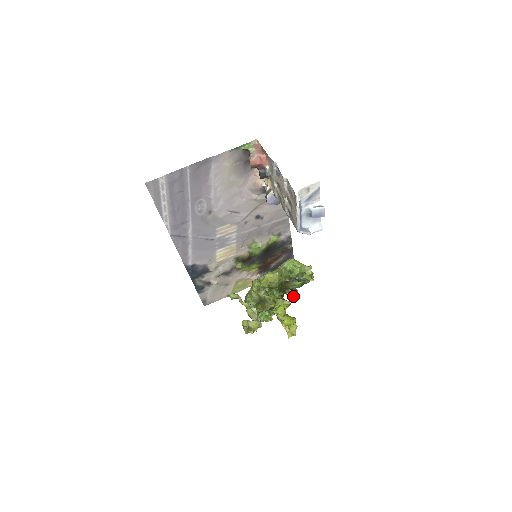
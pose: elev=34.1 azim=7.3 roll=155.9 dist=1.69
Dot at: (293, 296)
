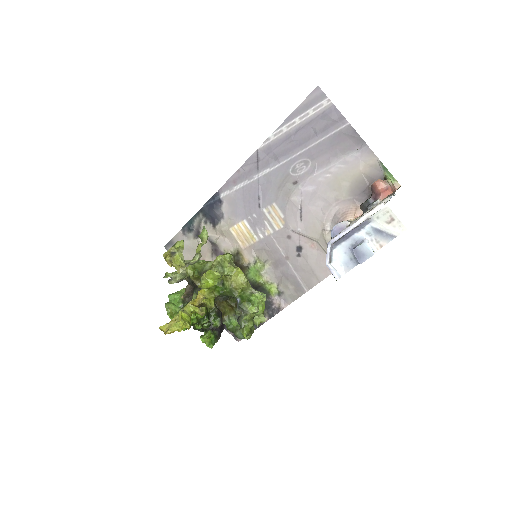
Dot at: (205, 342)
